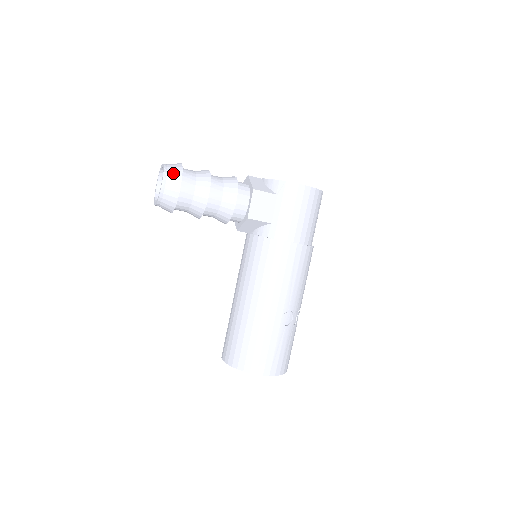
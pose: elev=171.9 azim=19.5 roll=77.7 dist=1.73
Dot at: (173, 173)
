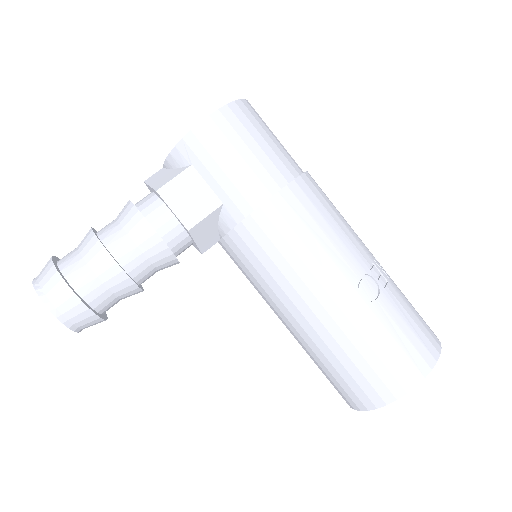
Dot at: (46, 280)
